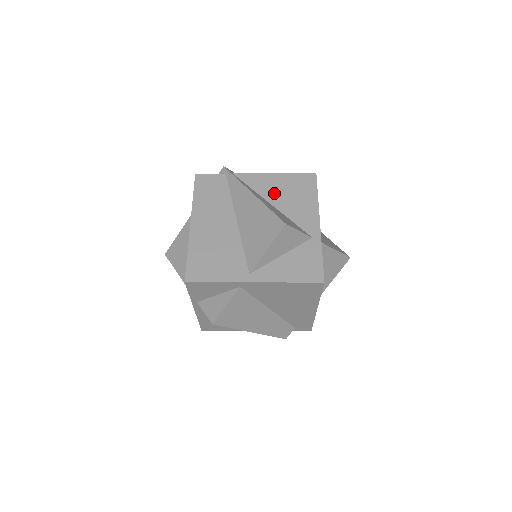
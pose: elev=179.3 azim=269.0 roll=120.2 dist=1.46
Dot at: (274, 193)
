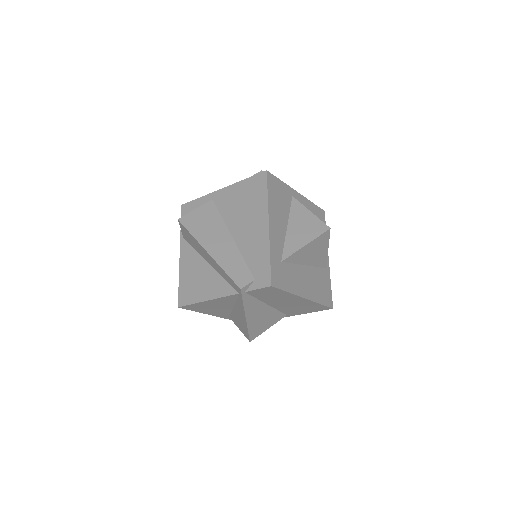
Dot at: occluded
